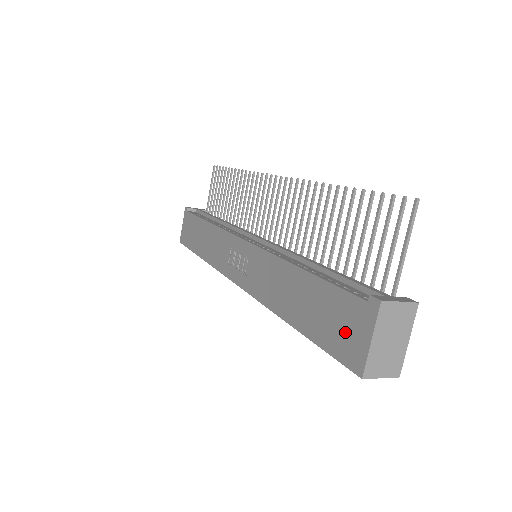
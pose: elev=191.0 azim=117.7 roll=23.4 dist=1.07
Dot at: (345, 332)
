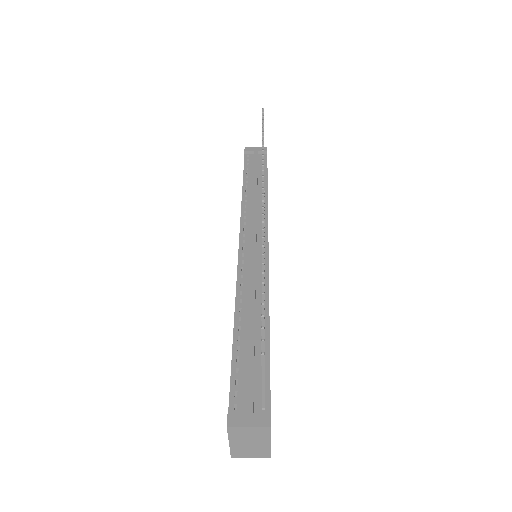
Dot at: occluded
